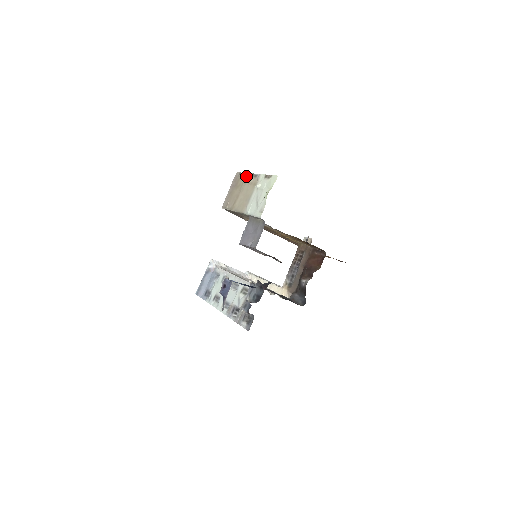
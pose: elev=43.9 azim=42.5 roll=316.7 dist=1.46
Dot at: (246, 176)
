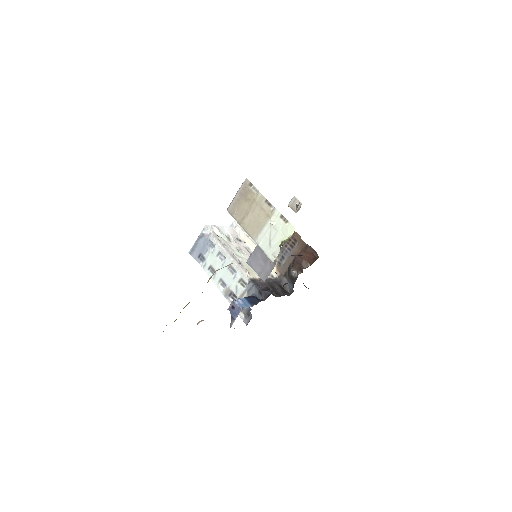
Dot at: (258, 196)
